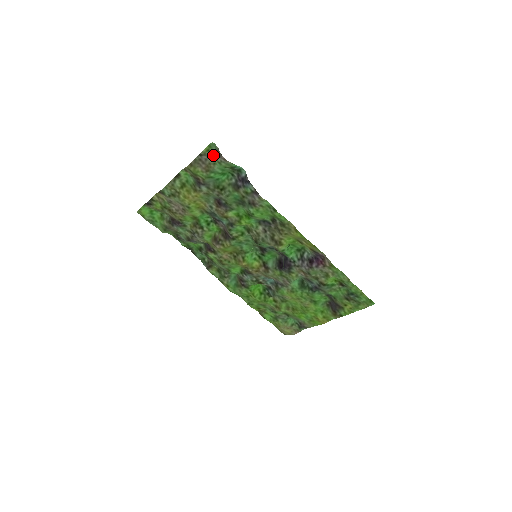
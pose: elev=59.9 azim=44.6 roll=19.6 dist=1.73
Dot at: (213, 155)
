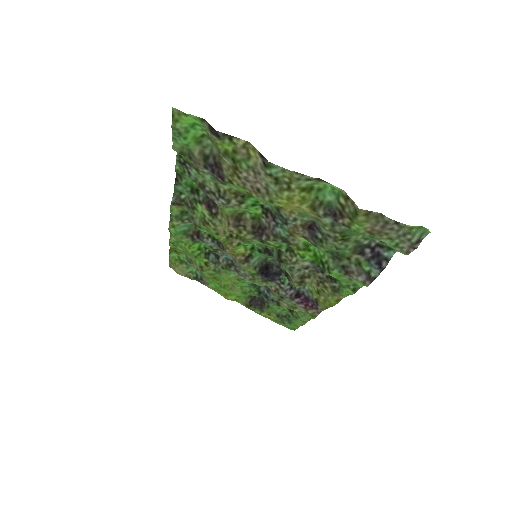
Dot at: (407, 237)
